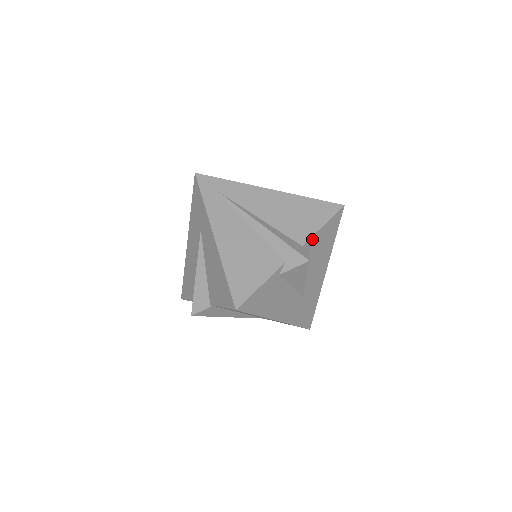
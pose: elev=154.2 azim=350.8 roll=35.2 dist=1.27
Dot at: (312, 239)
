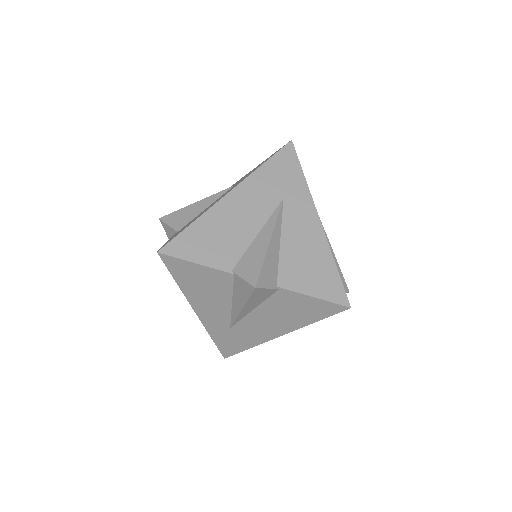
Dot at: occluded
